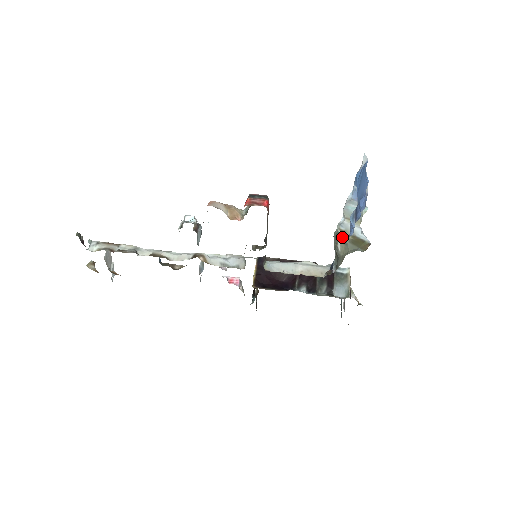
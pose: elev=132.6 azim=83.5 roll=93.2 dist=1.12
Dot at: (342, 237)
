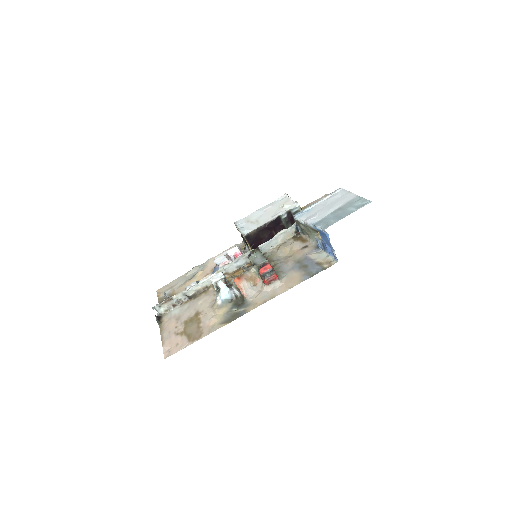
Dot at: (304, 226)
